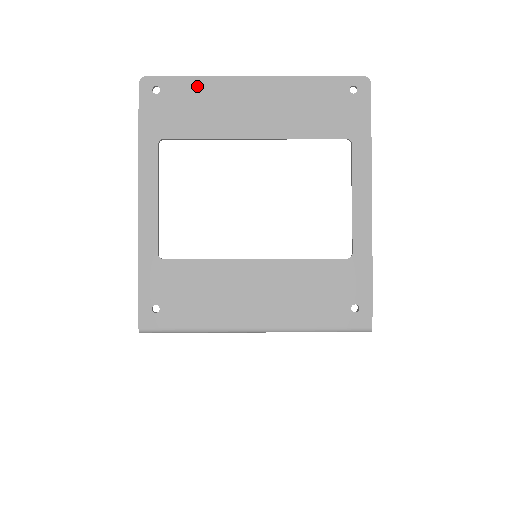
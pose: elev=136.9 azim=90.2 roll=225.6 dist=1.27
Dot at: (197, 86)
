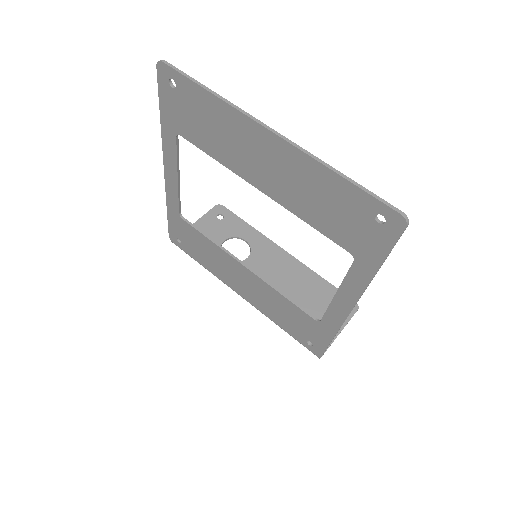
Dot at: (210, 104)
